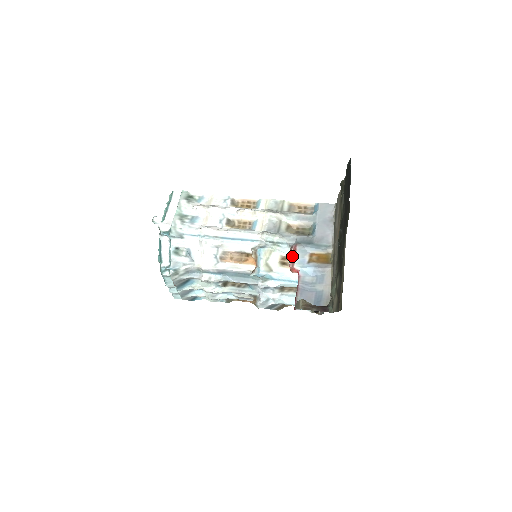
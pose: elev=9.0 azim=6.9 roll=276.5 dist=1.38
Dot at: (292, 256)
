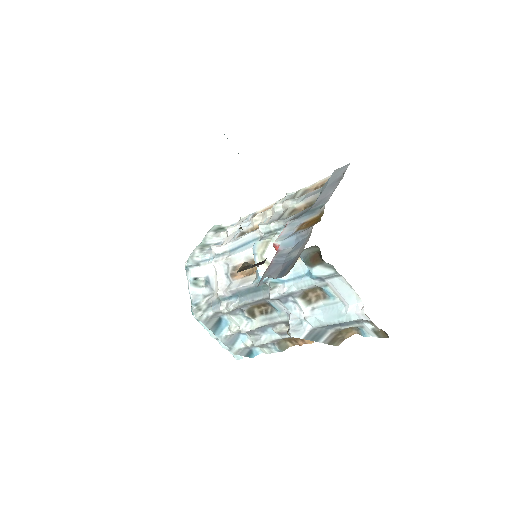
Dot at: (280, 234)
